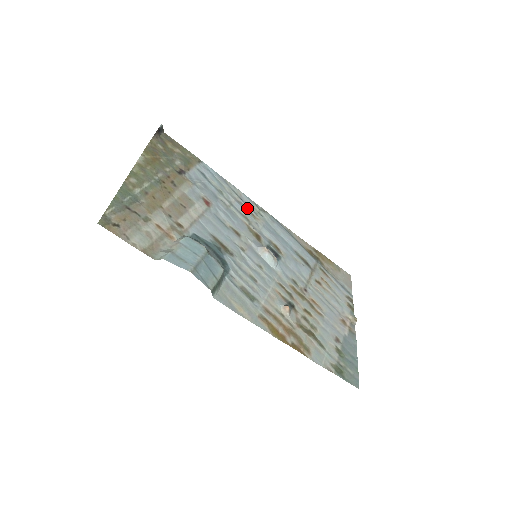
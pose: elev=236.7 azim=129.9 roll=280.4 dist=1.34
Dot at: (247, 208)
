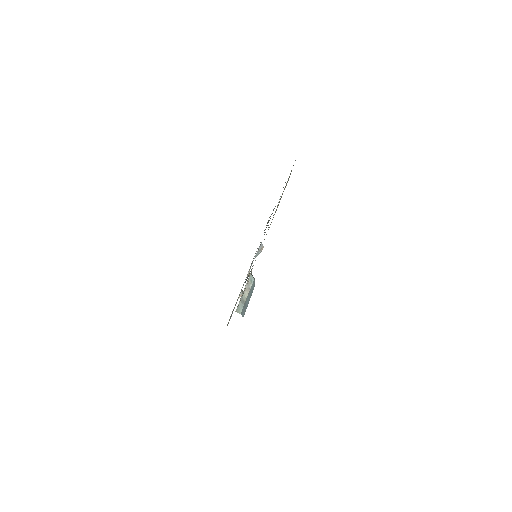
Dot at: occluded
